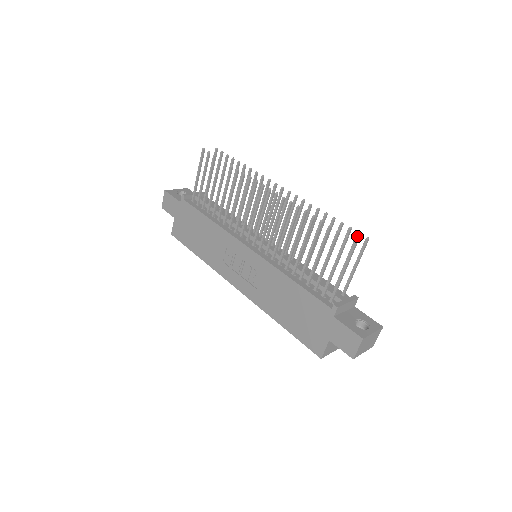
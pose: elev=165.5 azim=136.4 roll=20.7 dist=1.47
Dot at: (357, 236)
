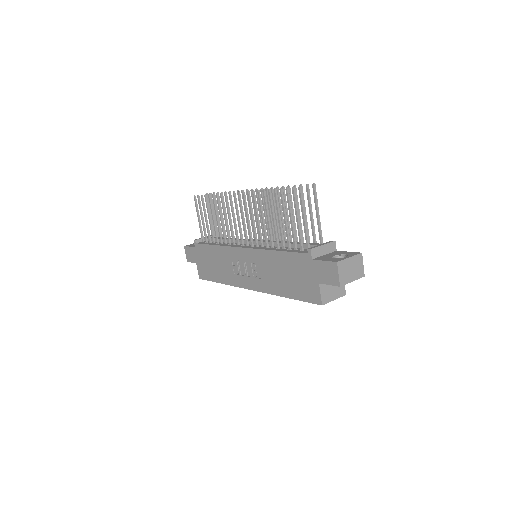
Dot at: (307, 188)
